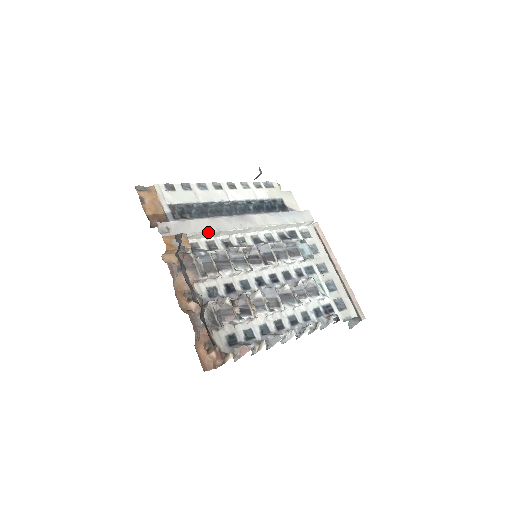
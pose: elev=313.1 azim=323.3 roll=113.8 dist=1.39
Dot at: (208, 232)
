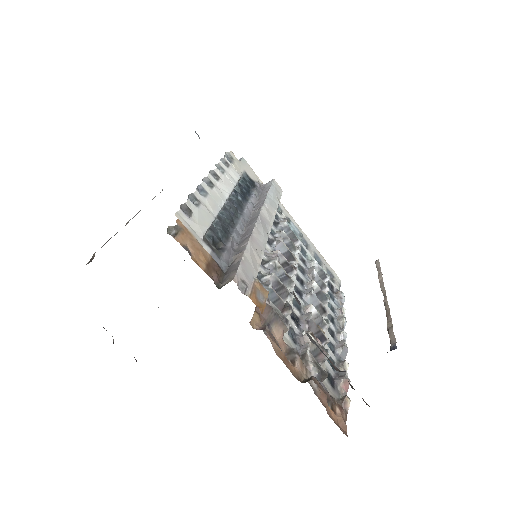
Dot at: (261, 261)
